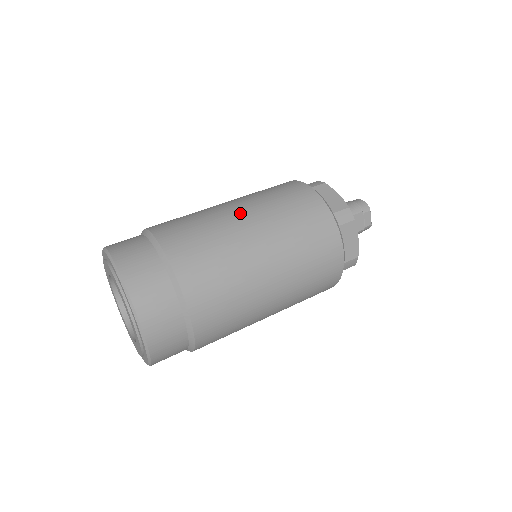
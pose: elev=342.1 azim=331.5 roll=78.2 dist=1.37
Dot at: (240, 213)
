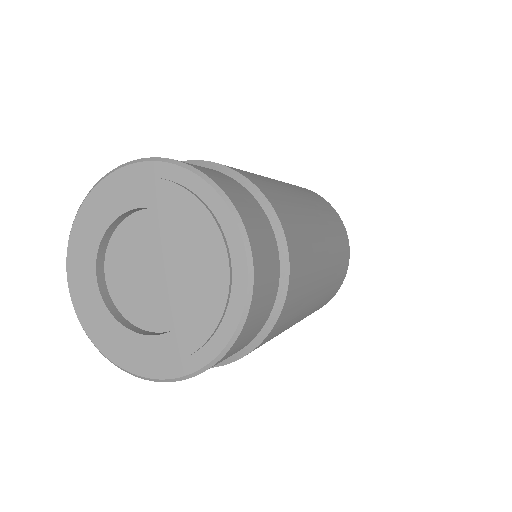
Dot at: (297, 192)
